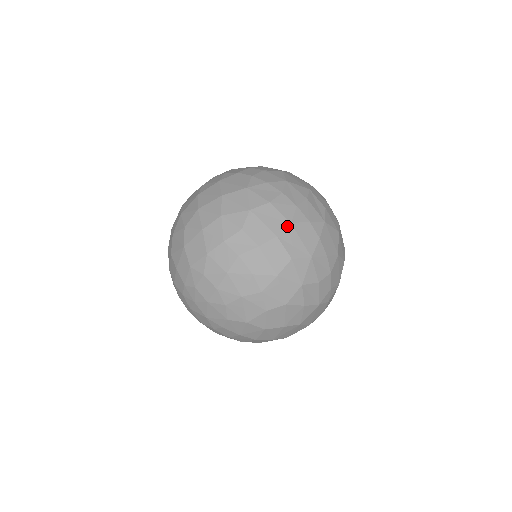
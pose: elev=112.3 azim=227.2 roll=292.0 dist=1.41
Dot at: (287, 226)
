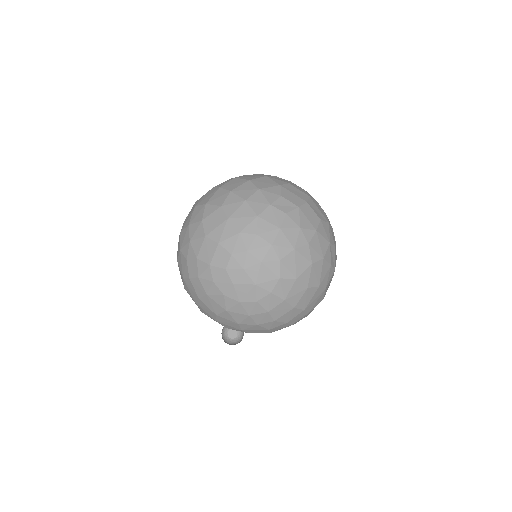
Dot at: (309, 198)
